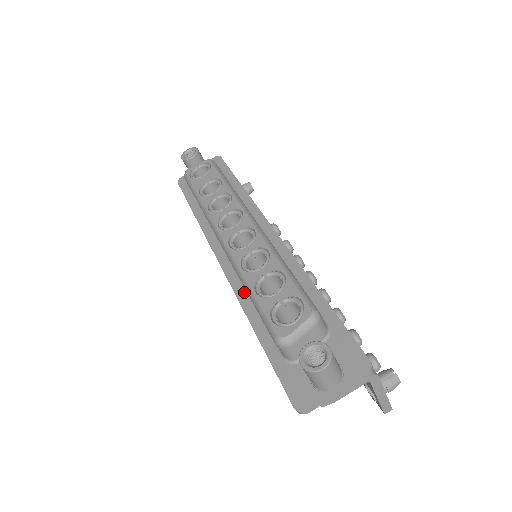
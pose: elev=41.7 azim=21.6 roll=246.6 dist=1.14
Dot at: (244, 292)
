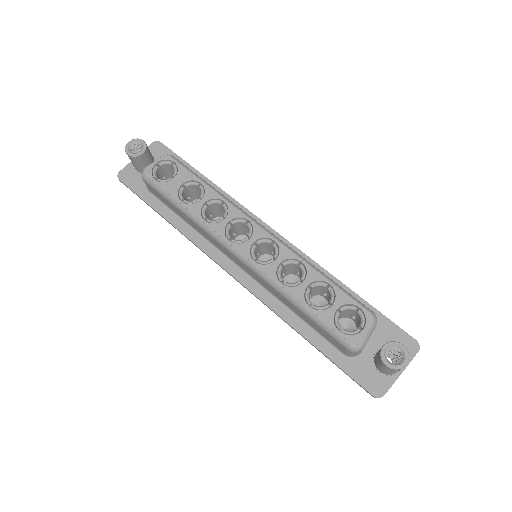
Dot at: (274, 300)
